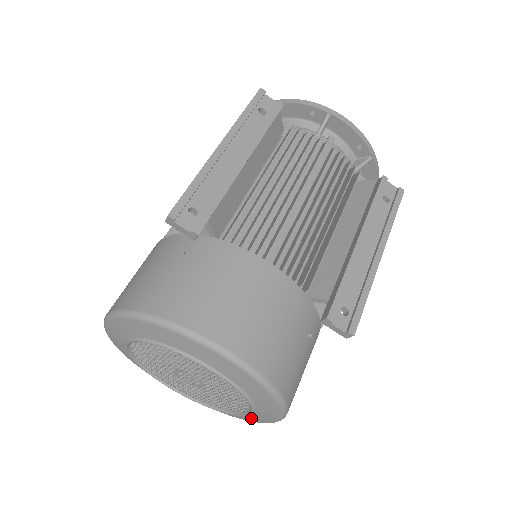
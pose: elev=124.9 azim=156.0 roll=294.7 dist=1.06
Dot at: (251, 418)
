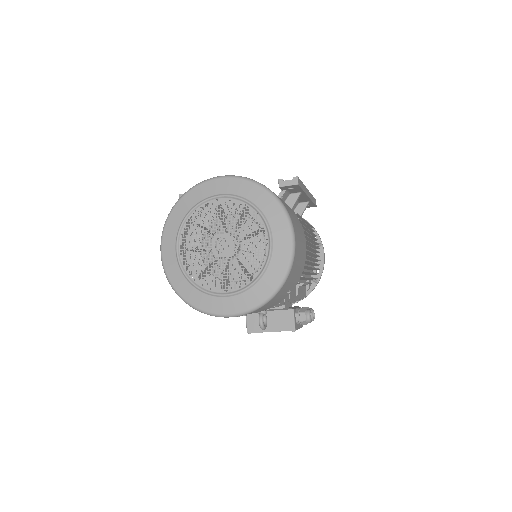
Dot at: (279, 250)
